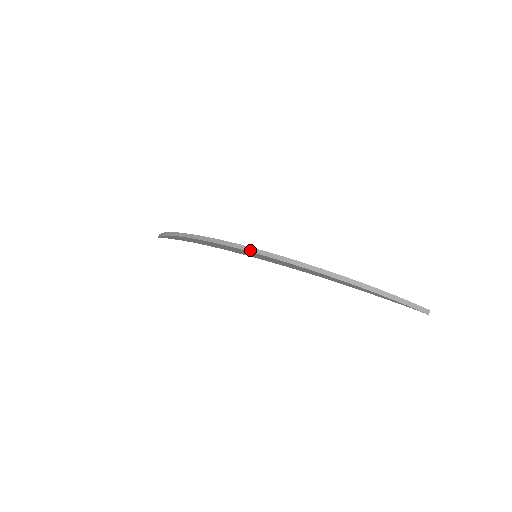
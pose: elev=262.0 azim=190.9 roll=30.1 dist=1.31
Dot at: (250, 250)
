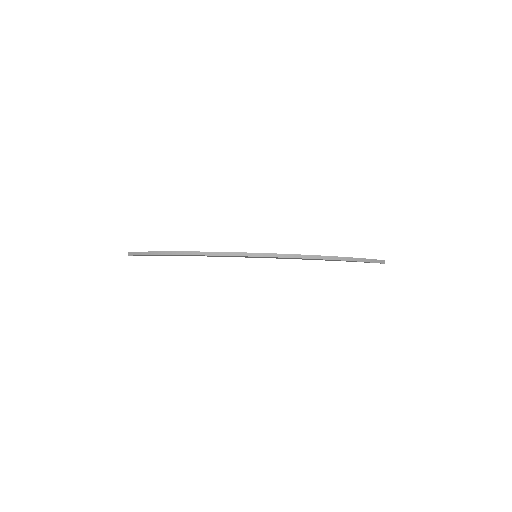
Dot at: (260, 255)
